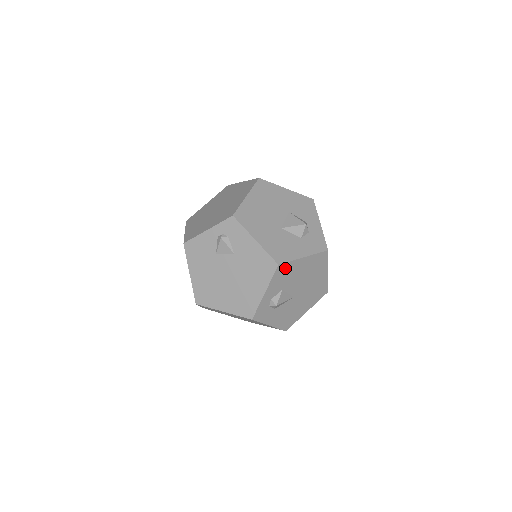
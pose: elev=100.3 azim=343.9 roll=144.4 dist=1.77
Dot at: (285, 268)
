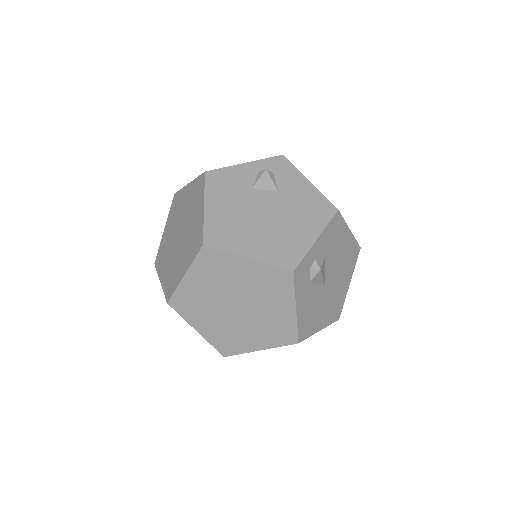
Dot at: (338, 224)
